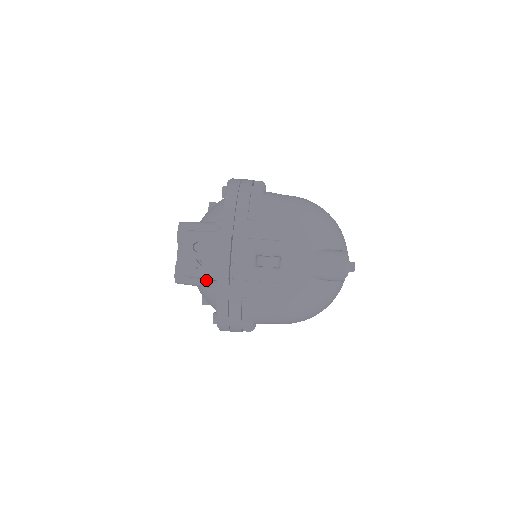
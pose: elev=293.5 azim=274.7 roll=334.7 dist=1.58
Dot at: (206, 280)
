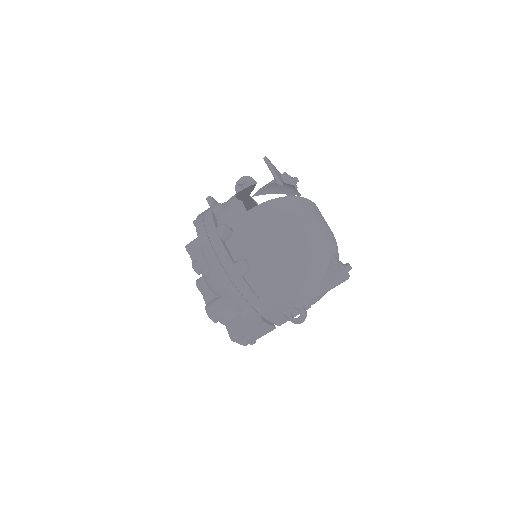
Dot at: occluded
